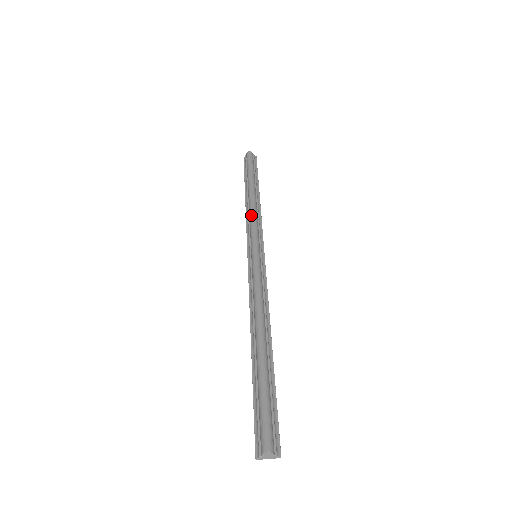
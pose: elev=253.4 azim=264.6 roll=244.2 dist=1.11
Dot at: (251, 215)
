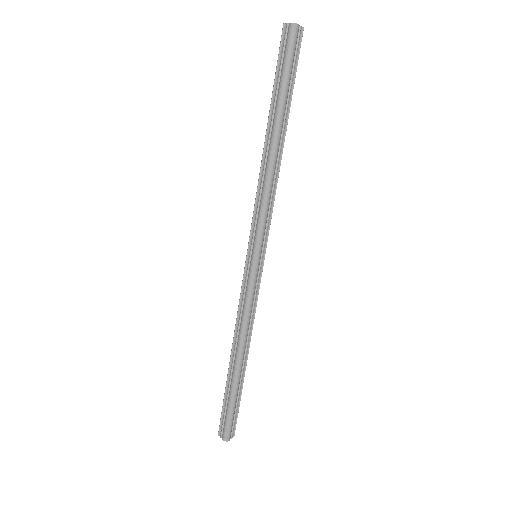
Dot at: (264, 193)
